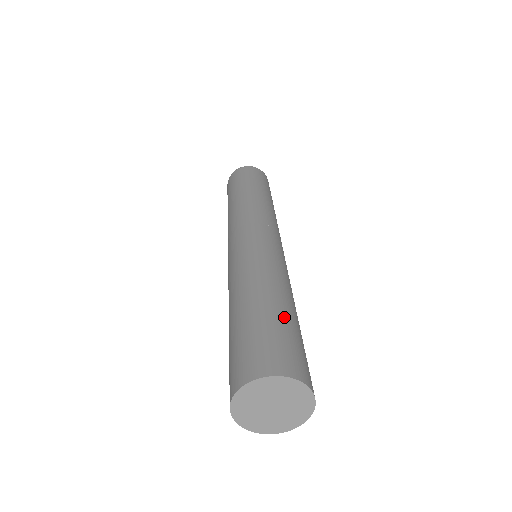
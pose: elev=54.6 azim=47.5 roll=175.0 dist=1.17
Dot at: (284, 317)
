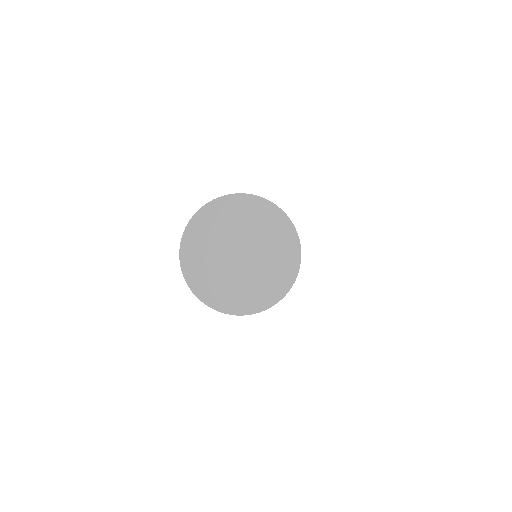
Dot at: occluded
